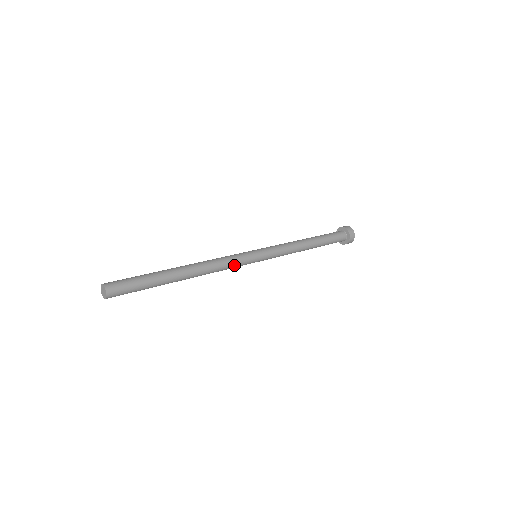
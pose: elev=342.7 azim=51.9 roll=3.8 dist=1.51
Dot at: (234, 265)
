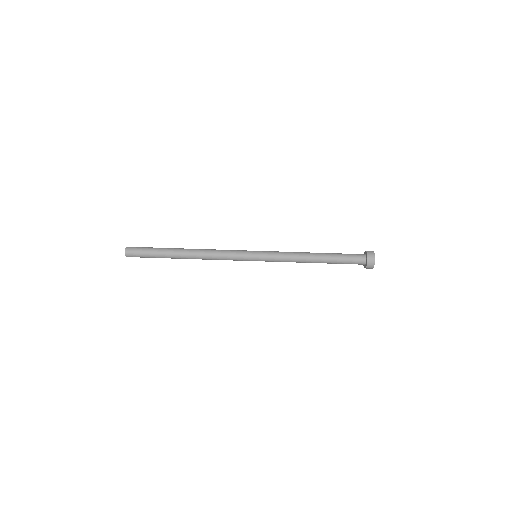
Dot at: occluded
